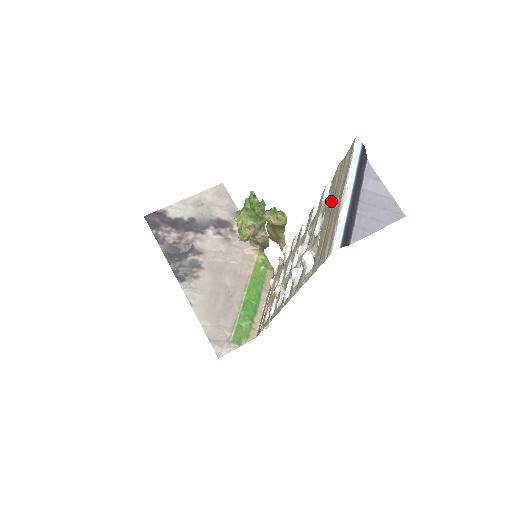
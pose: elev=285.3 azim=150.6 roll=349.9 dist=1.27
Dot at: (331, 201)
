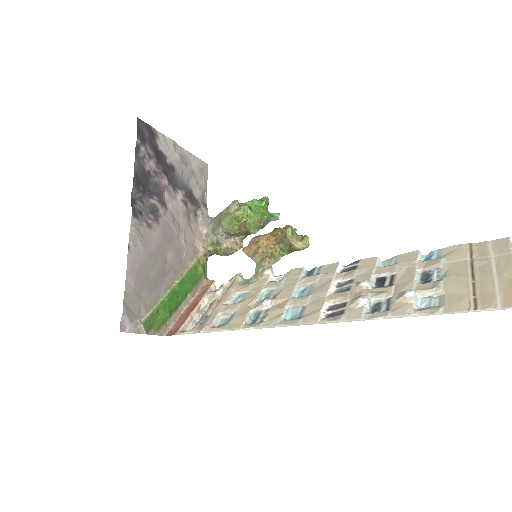
Dot at: (464, 266)
